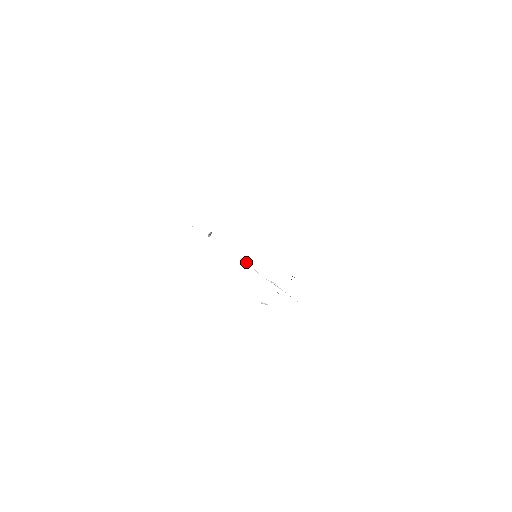
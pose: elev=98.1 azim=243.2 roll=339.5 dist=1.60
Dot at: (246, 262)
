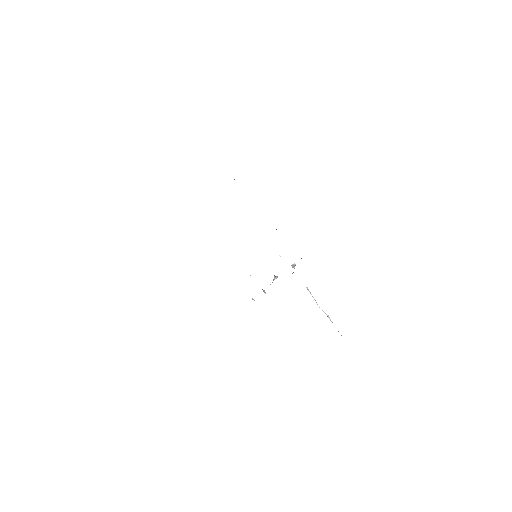
Dot at: occluded
